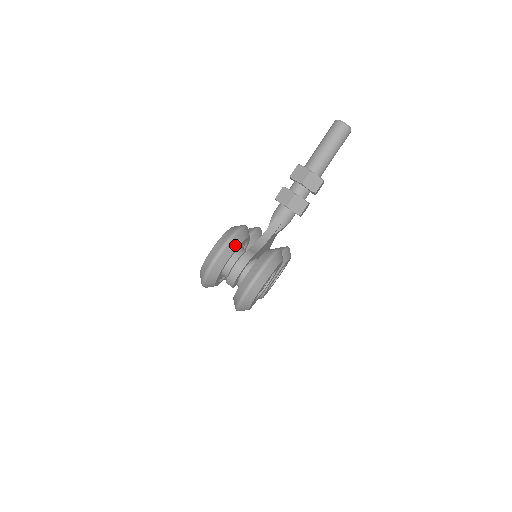
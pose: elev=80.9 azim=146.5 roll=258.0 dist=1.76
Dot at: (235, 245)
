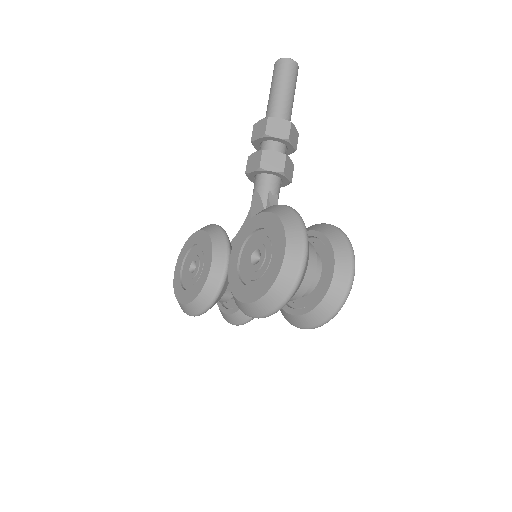
Dot at: occluded
